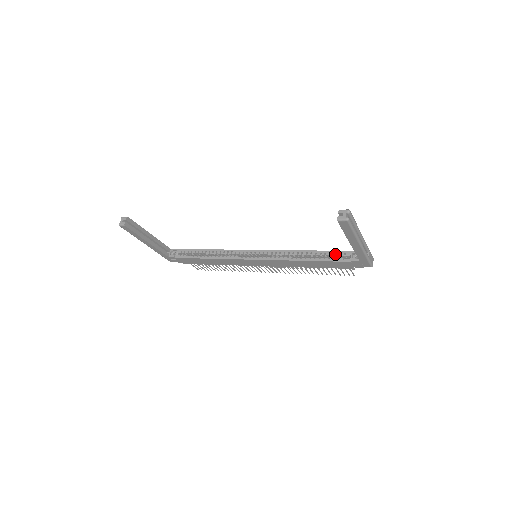
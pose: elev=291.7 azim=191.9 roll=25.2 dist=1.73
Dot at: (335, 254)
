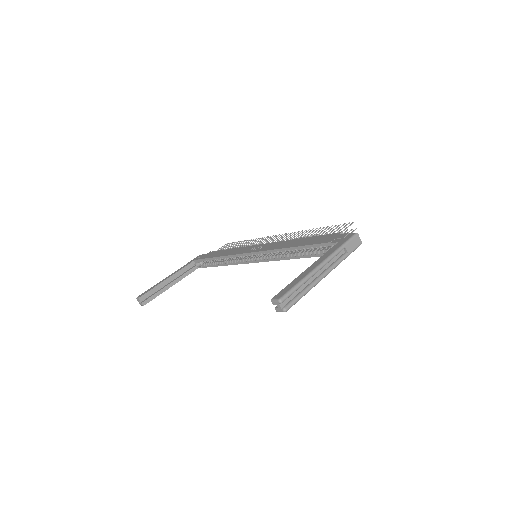
Dot at: occluded
